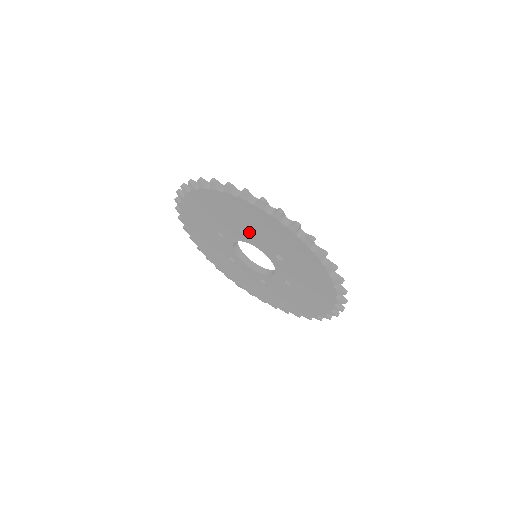
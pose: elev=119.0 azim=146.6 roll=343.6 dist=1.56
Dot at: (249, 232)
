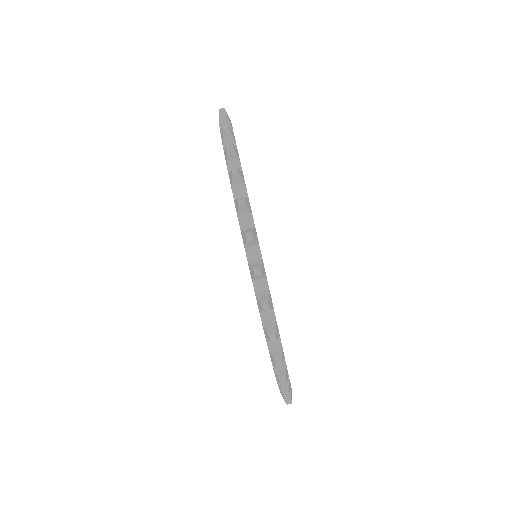
Dot at: occluded
